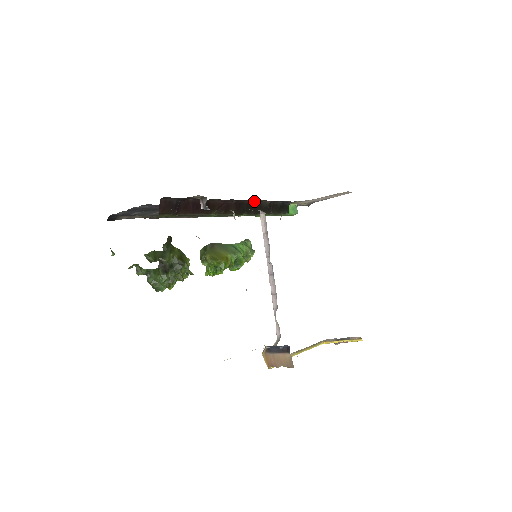
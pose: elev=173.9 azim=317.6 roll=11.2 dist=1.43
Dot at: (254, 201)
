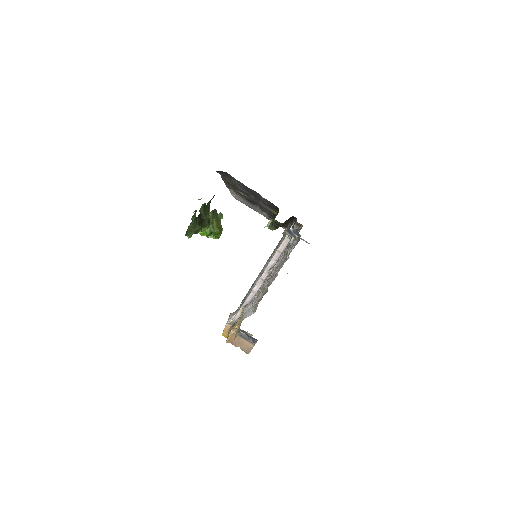
Dot at: occluded
